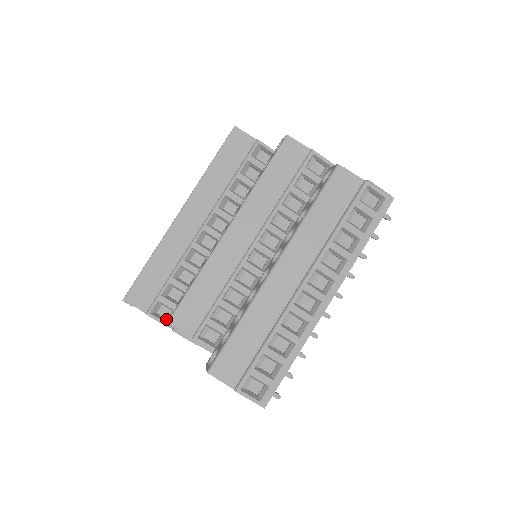
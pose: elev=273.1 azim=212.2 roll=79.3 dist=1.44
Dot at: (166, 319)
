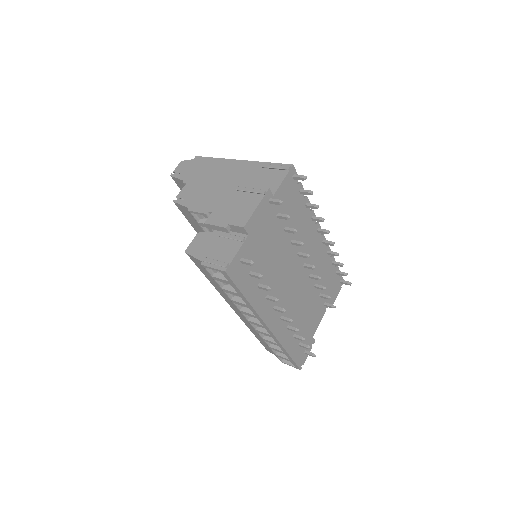
Dot at: occluded
